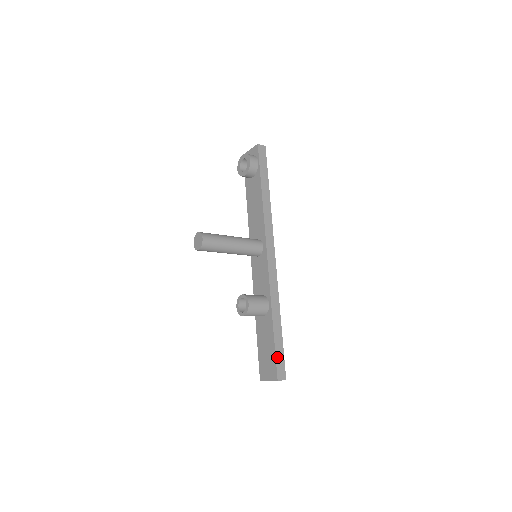
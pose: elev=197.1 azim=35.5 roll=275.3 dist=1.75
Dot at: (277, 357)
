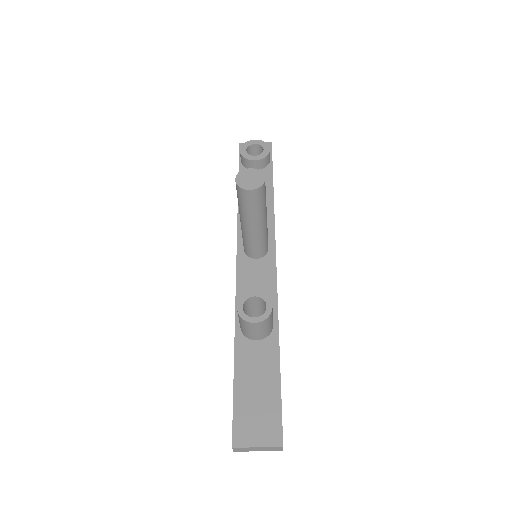
Dot at: (281, 407)
